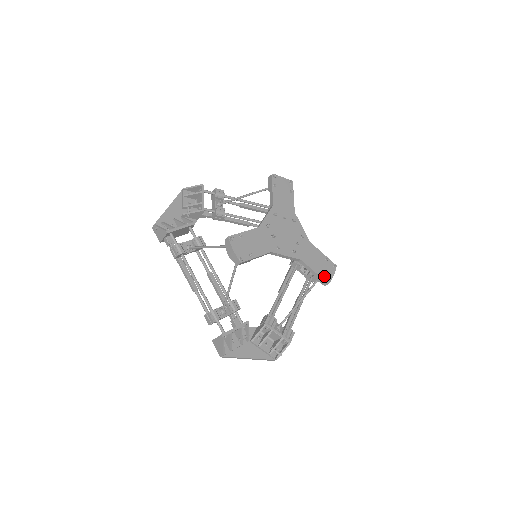
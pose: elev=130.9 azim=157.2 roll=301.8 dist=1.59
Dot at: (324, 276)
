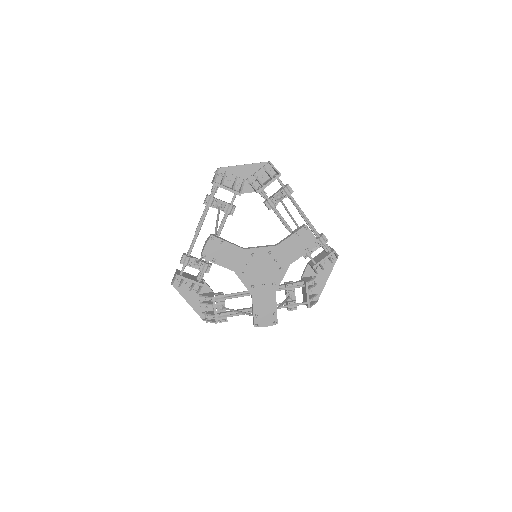
Dot at: (257, 320)
